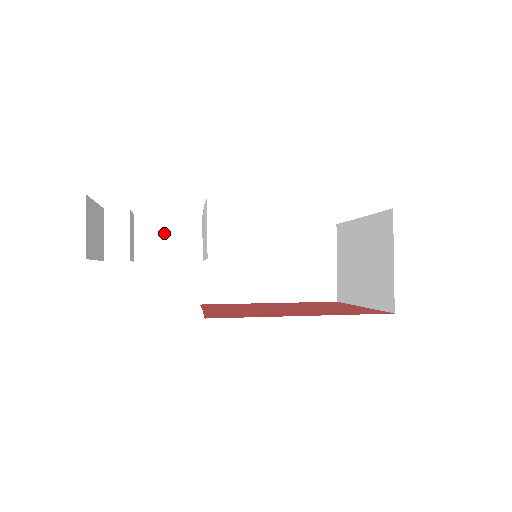
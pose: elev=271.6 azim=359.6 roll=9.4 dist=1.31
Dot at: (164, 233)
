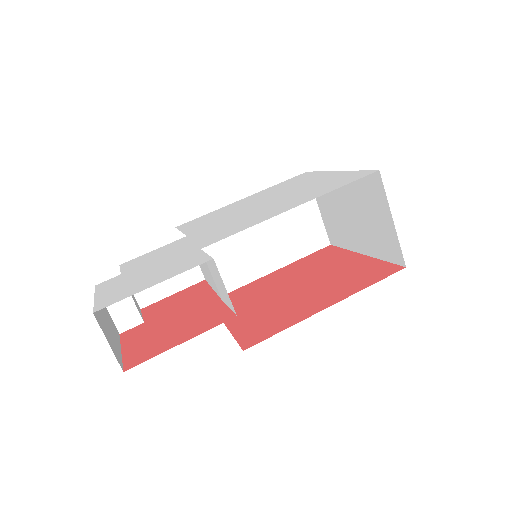
Dot at: occluded
